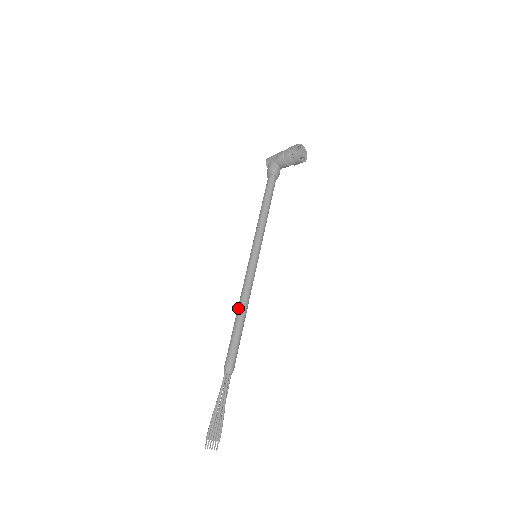
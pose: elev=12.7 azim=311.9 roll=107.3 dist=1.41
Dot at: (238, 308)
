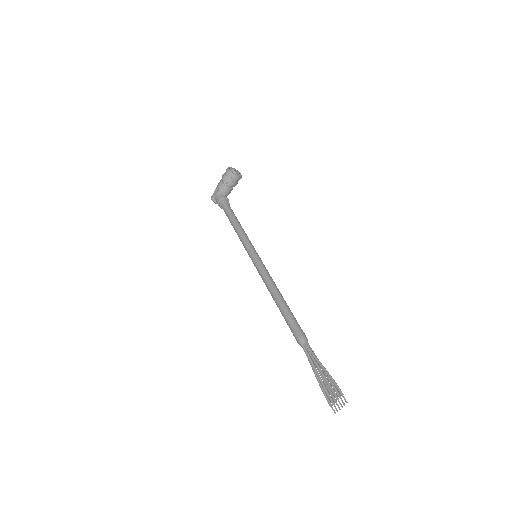
Dot at: (272, 296)
